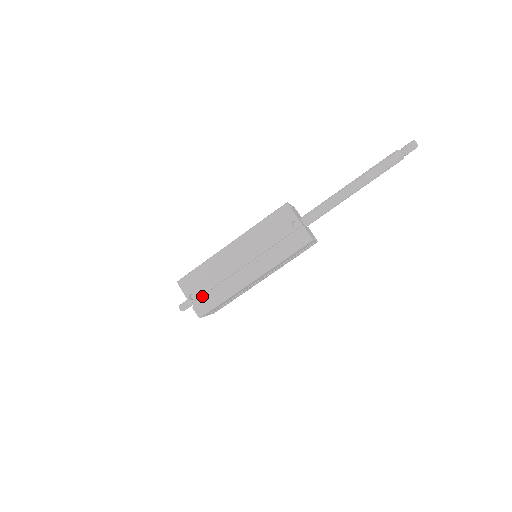
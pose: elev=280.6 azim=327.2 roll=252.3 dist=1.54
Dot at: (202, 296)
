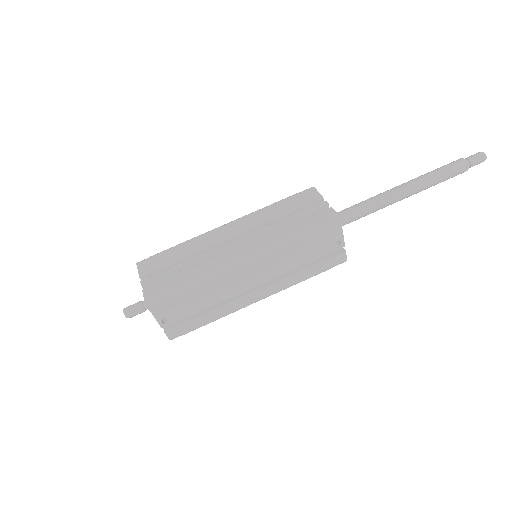
Dot at: occluded
